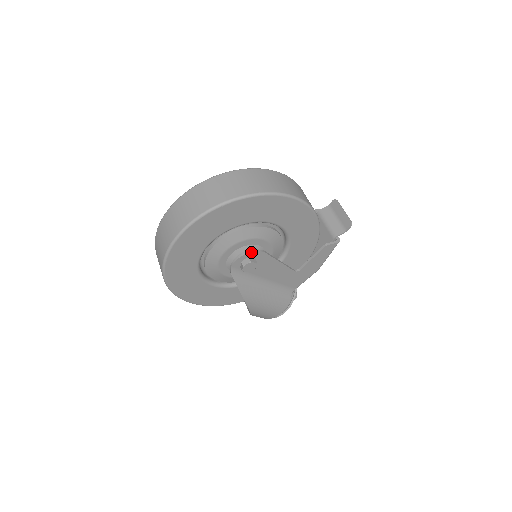
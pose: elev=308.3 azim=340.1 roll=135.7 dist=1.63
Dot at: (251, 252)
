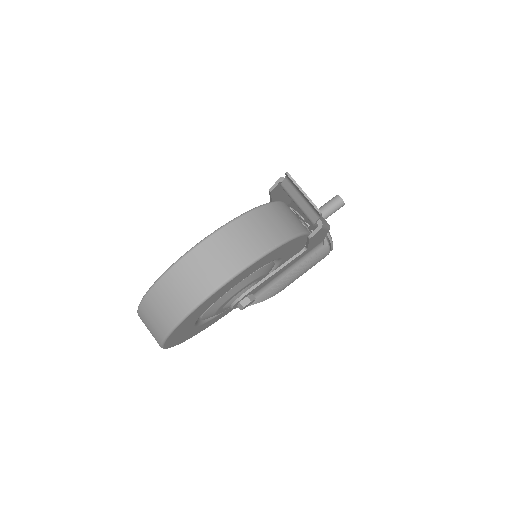
Dot at: (236, 303)
